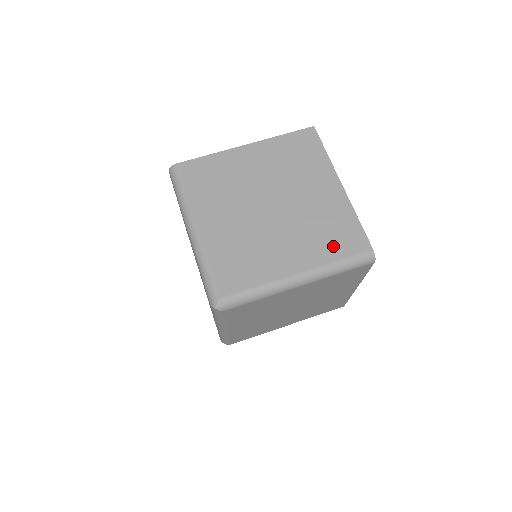
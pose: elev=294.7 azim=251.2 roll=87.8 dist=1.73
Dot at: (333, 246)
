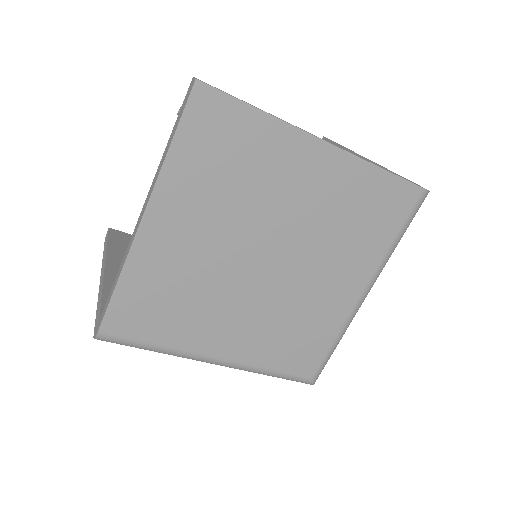
Dot at: (377, 231)
